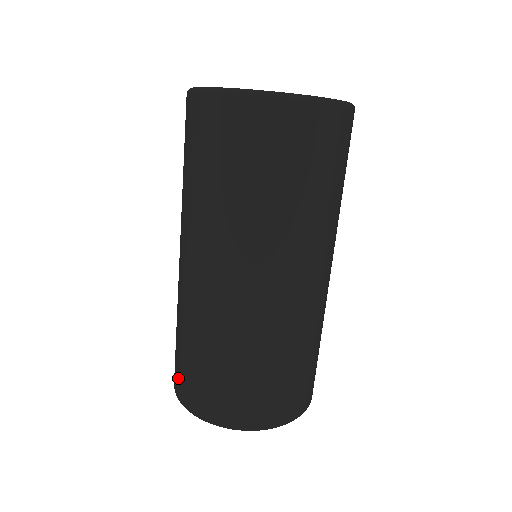
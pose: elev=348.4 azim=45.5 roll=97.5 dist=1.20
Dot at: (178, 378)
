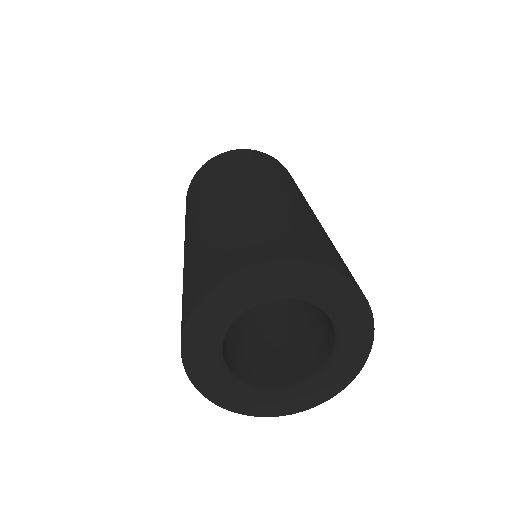
Dot at: occluded
